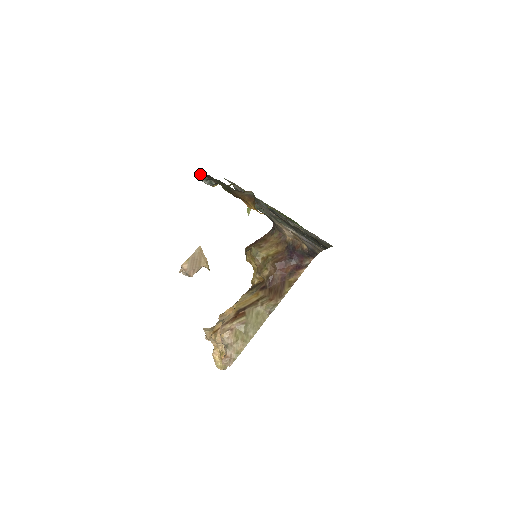
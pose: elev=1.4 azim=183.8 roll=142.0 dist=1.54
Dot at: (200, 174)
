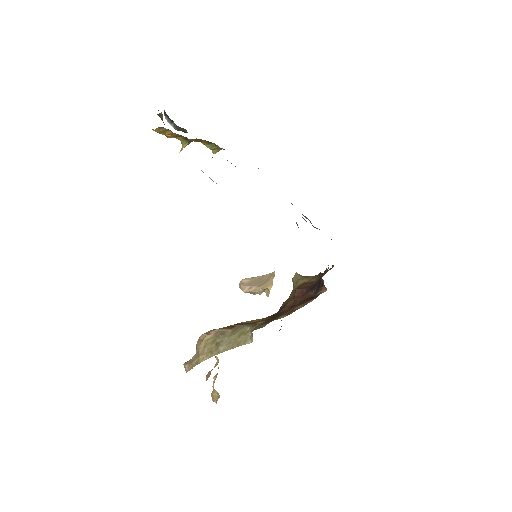
Dot at: (166, 115)
